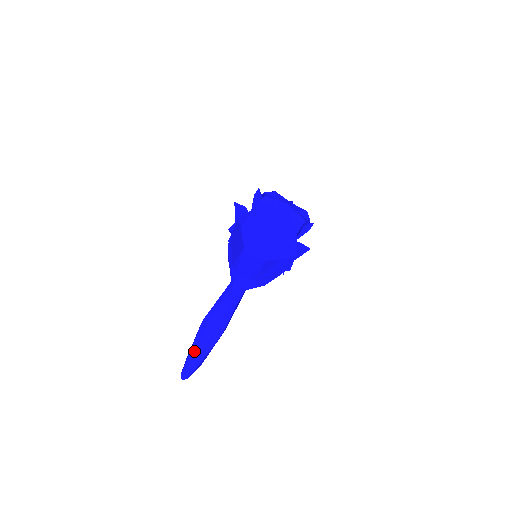
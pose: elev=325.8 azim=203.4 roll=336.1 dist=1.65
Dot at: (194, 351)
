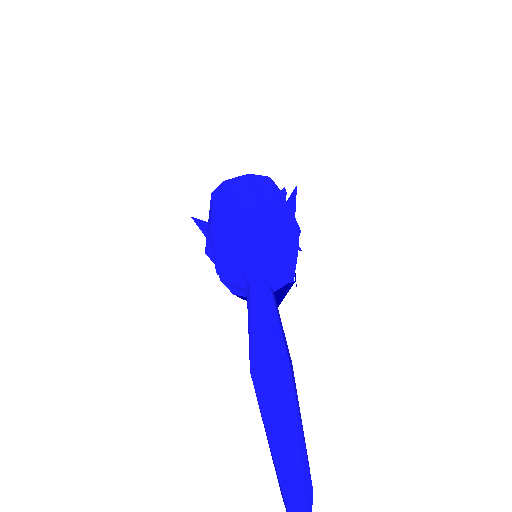
Dot at: (275, 440)
